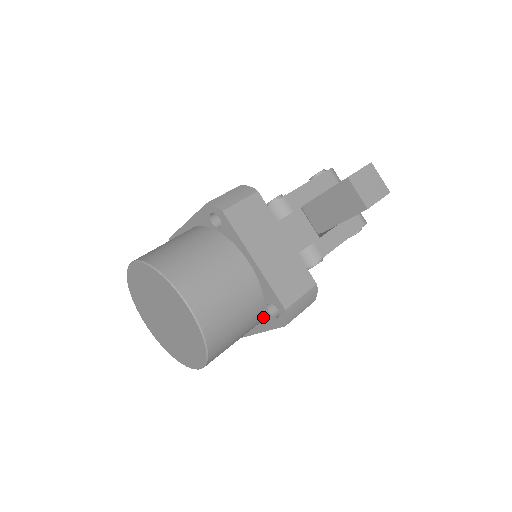
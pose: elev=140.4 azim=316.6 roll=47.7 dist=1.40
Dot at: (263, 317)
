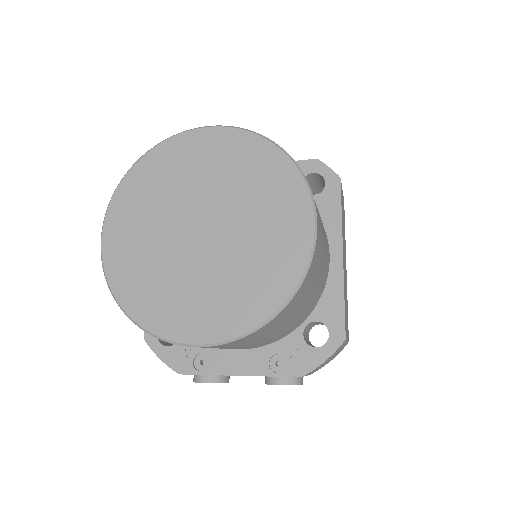
Dot at: occluded
